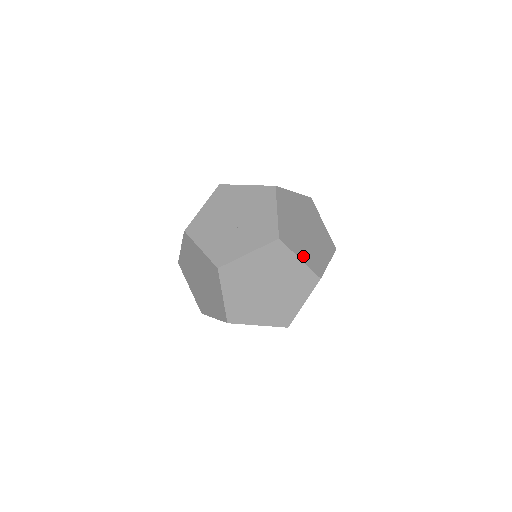
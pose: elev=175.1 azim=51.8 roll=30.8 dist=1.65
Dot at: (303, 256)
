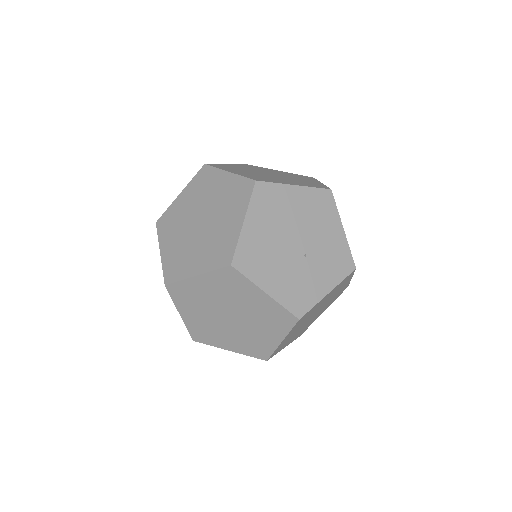
Dot at: occluded
